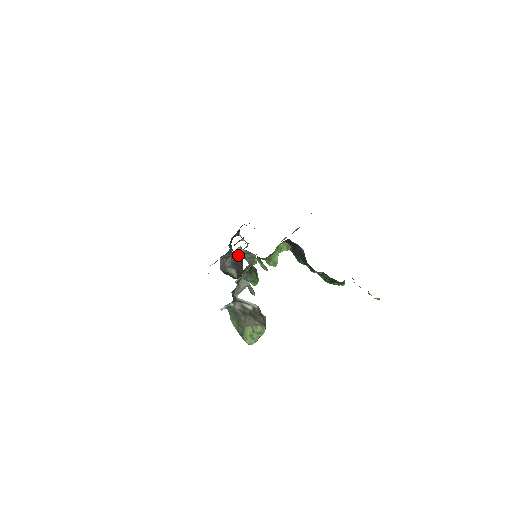
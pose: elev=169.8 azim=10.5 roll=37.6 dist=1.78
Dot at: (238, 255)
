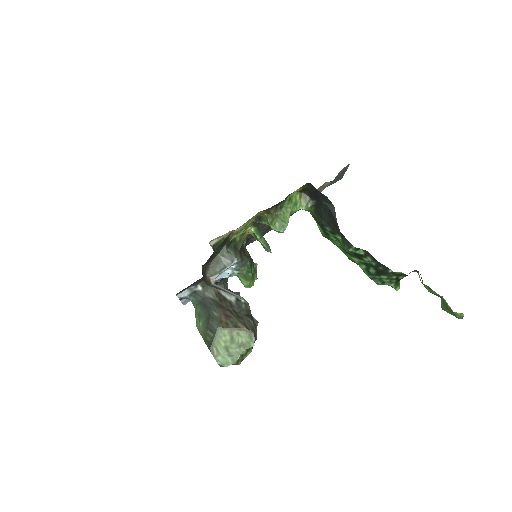
Dot at: occluded
